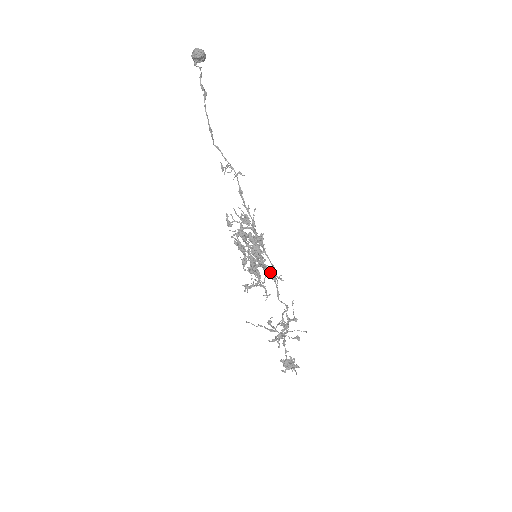
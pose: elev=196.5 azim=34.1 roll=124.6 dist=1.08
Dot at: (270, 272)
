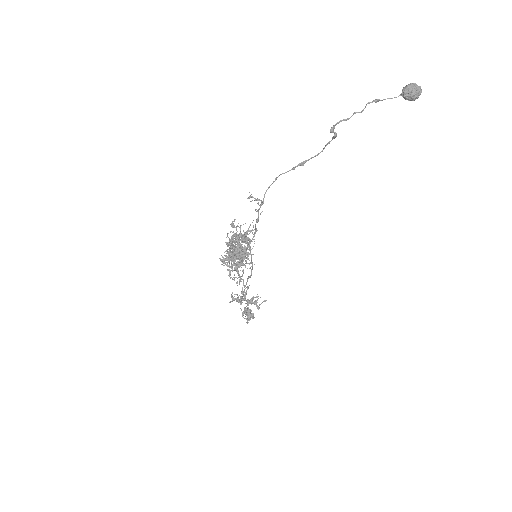
Dot at: (238, 273)
